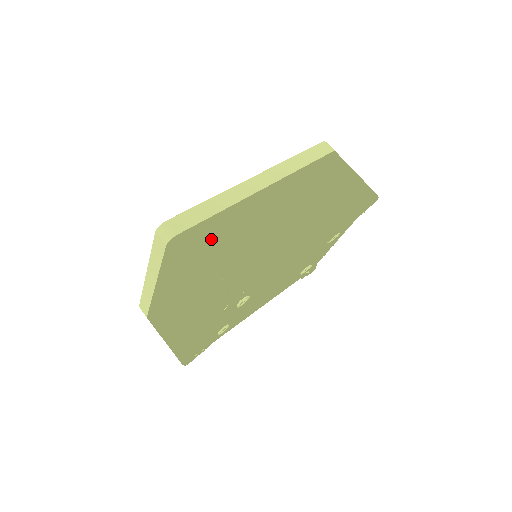
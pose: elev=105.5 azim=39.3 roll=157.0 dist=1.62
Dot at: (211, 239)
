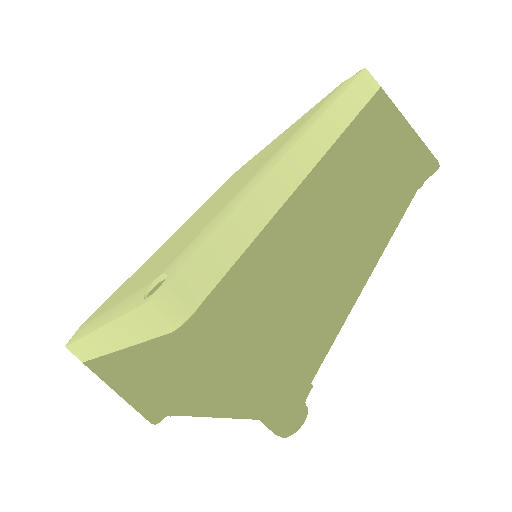
Dot at: (245, 296)
